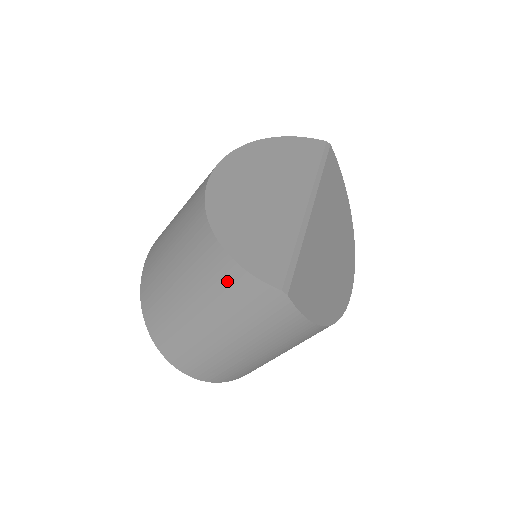
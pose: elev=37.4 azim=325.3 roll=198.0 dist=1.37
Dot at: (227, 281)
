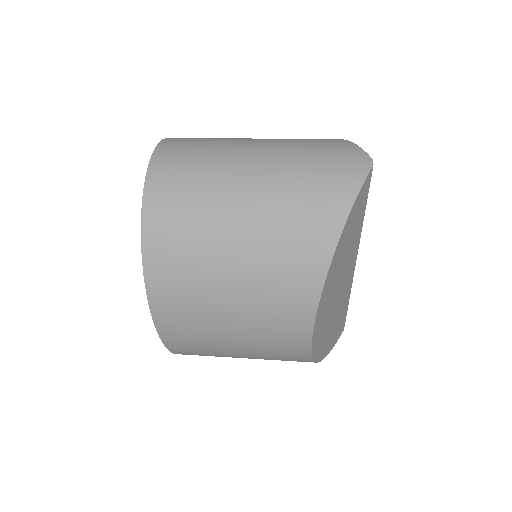
Dot at: occluded
